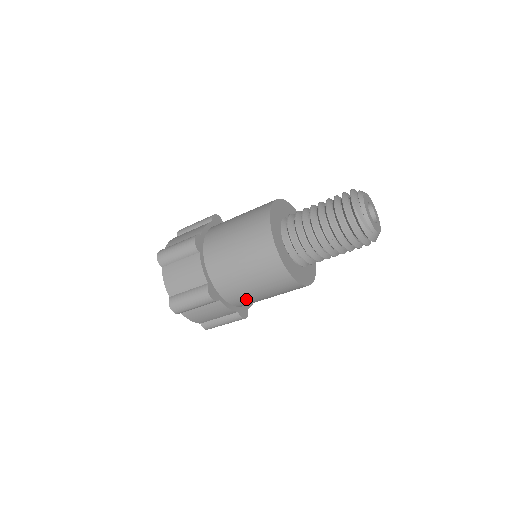
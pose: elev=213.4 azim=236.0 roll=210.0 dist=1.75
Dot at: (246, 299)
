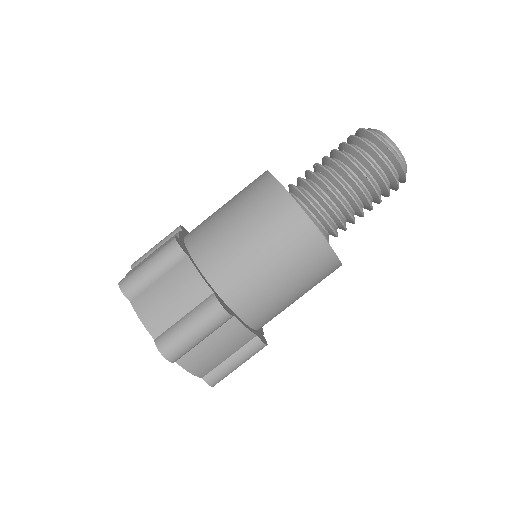
Dot at: (268, 307)
